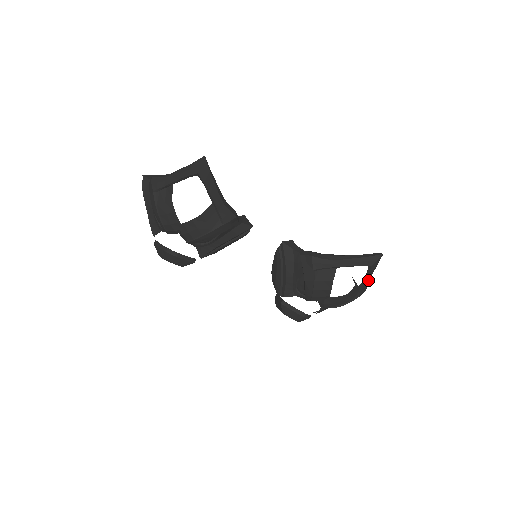
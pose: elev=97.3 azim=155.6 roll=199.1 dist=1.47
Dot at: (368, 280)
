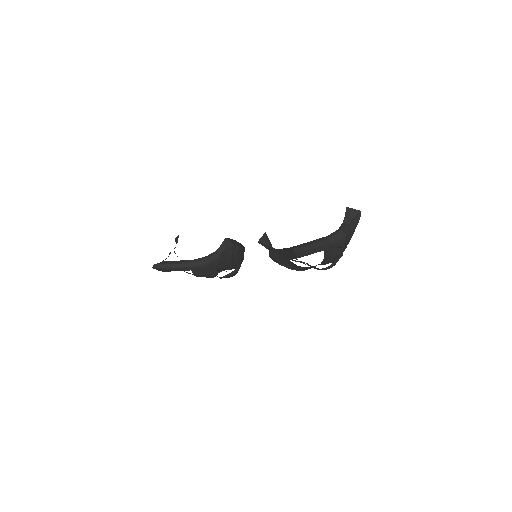
Dot at: (328, 244)
